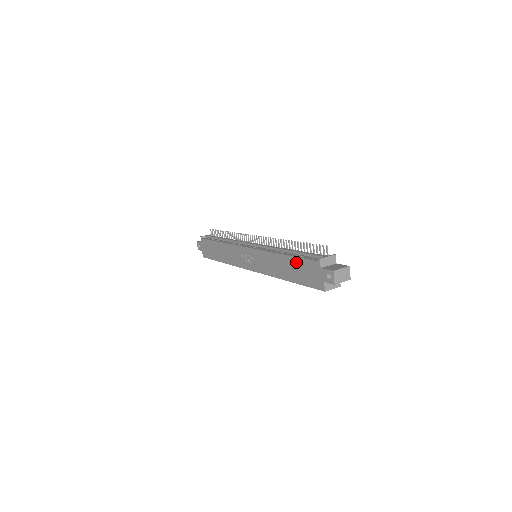
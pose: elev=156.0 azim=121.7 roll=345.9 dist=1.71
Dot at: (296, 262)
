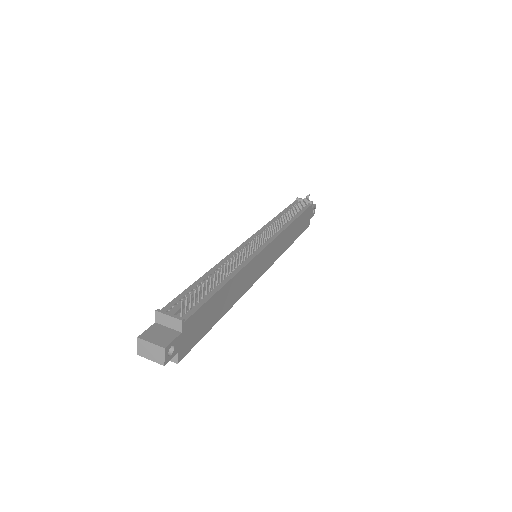
Dot at: occluded
